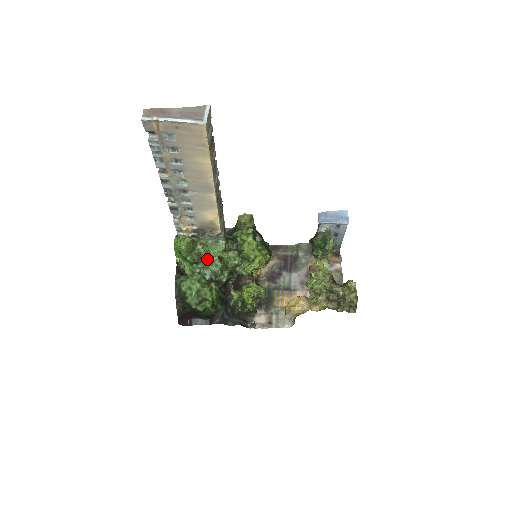
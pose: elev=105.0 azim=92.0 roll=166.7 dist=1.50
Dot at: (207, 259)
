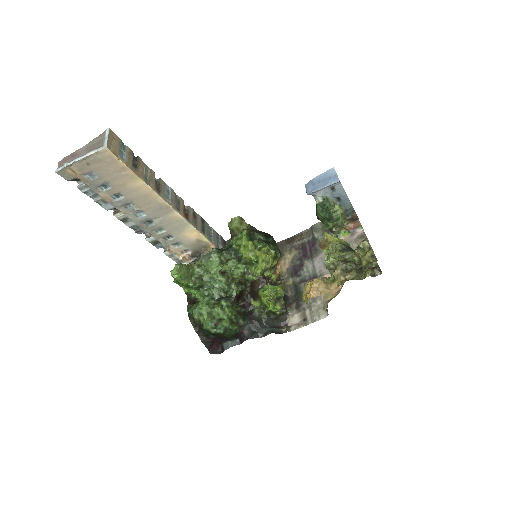
Dot at: (210, 279)
